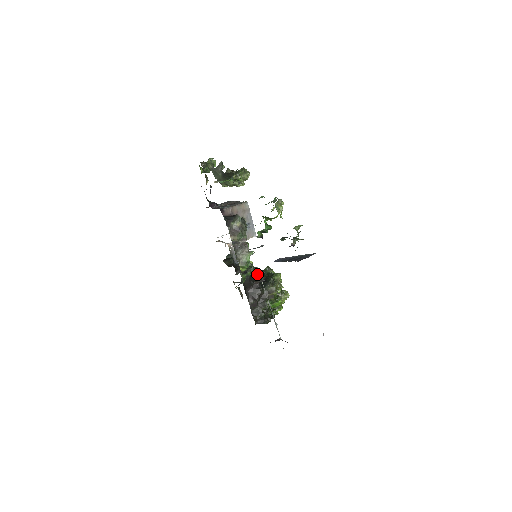
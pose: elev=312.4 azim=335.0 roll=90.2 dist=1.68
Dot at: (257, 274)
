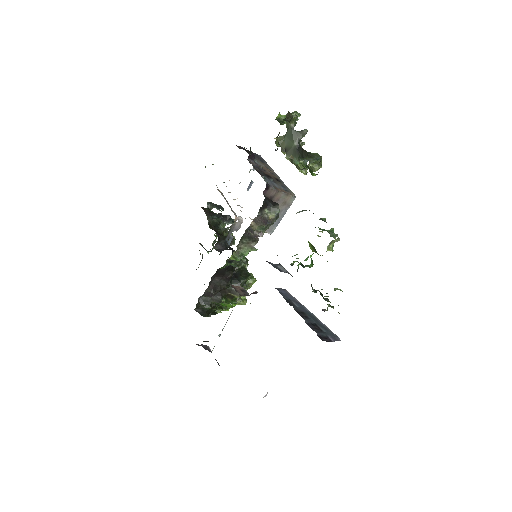
Dot at: occluded
